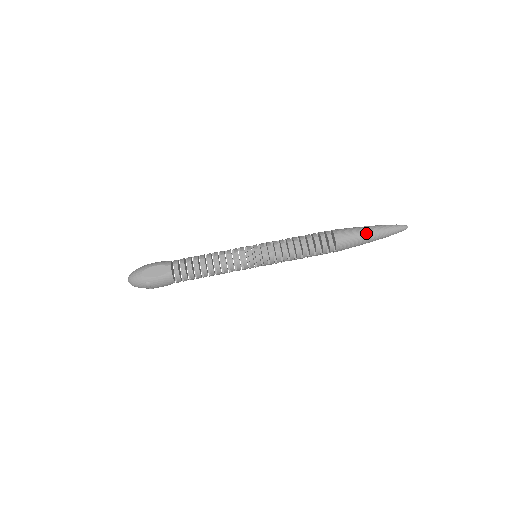
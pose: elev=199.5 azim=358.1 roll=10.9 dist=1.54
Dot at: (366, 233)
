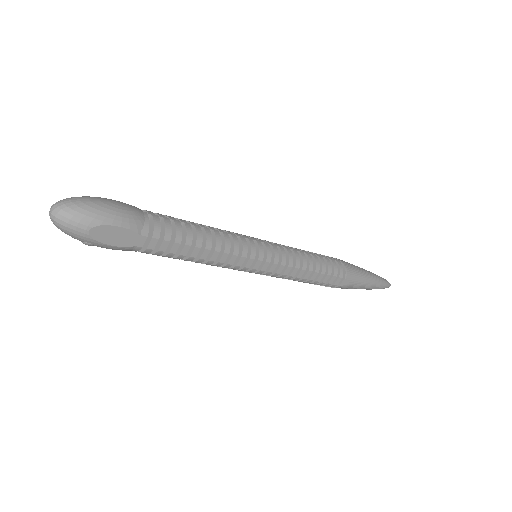
Dot at: (364, 287)
